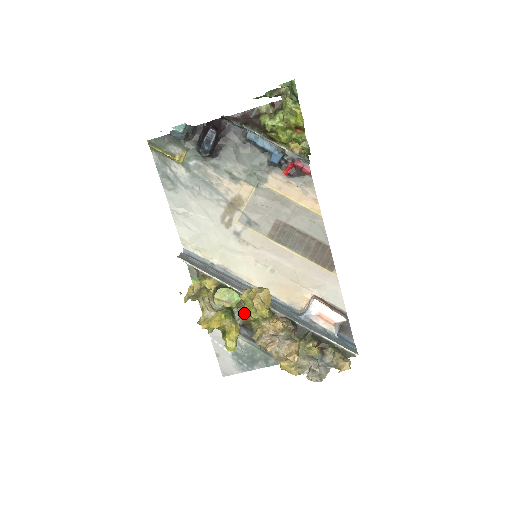
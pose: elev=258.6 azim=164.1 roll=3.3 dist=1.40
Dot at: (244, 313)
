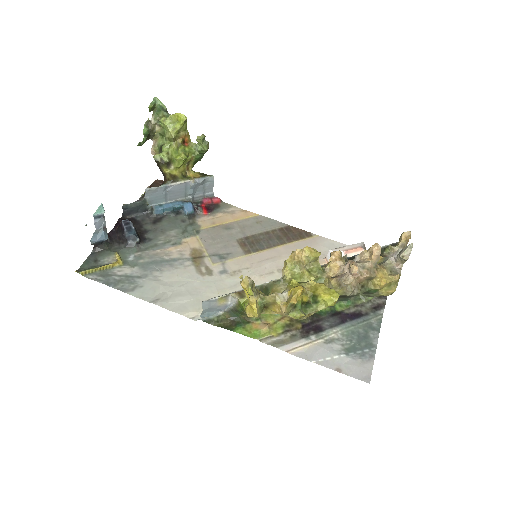
Dot at: occluded
